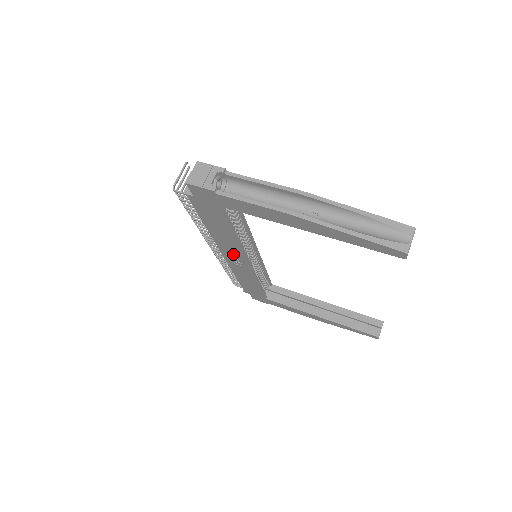
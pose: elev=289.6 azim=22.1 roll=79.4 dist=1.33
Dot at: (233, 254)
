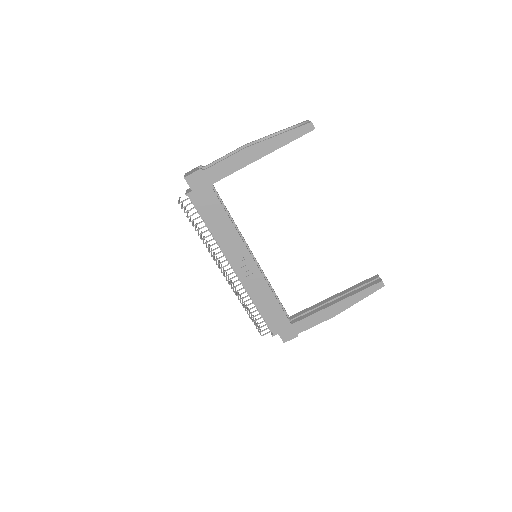
Dot at: (240, 259)
